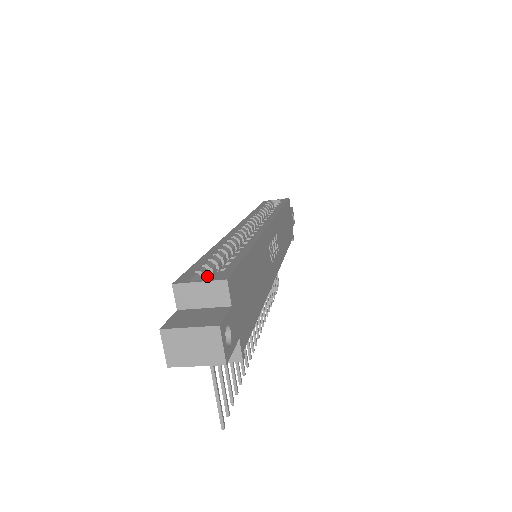
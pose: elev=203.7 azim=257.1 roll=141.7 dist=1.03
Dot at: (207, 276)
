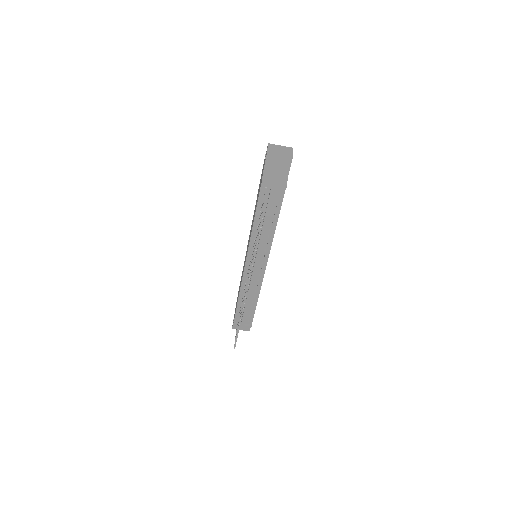
Dot at: occluded
